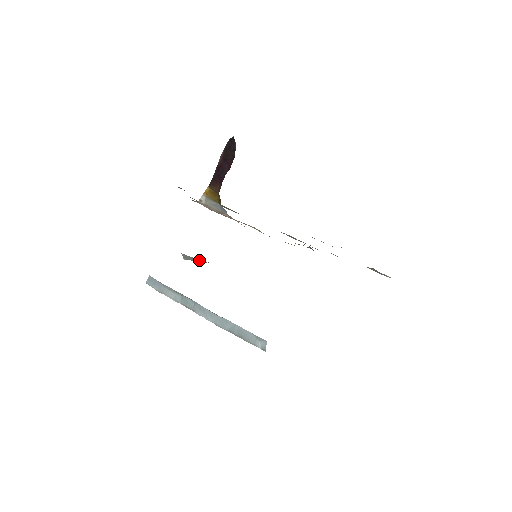
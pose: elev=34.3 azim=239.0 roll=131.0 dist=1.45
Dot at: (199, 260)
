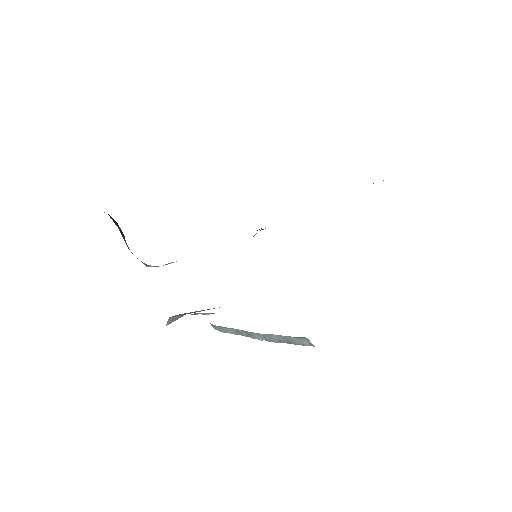
Dot at: (179, 317)
